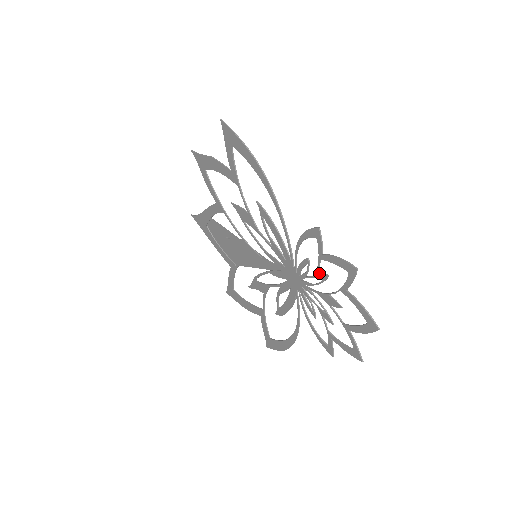
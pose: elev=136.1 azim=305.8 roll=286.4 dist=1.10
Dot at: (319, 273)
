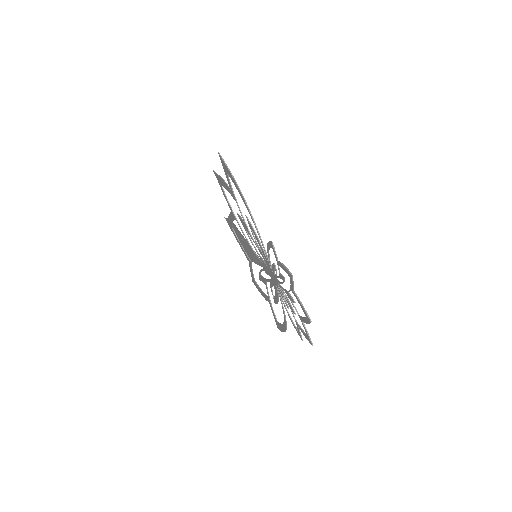
Dot at: (280, 275)
